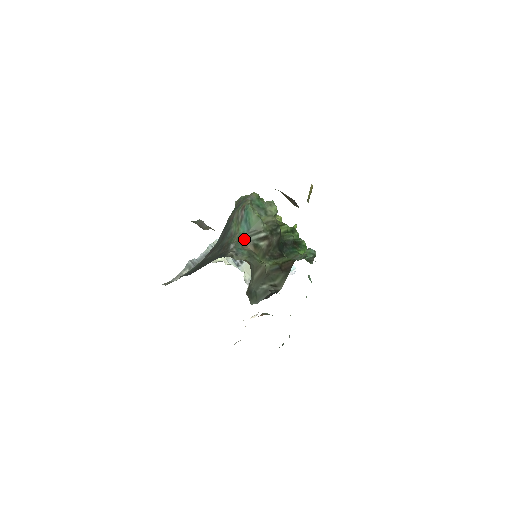
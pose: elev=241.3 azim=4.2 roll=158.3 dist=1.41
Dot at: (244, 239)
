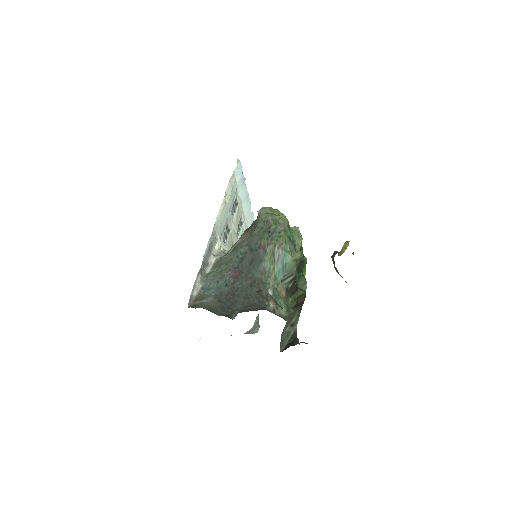
Dot at: (279, 283)
